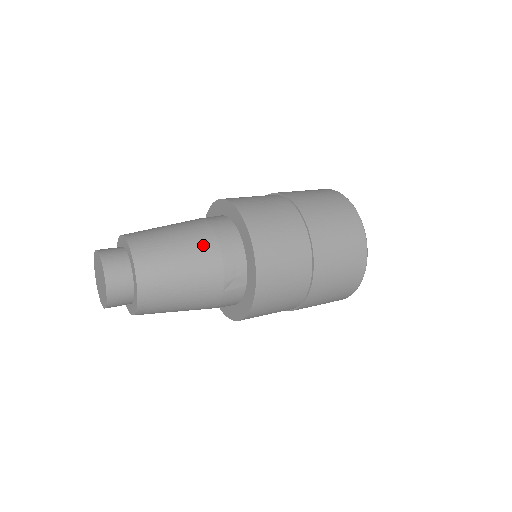
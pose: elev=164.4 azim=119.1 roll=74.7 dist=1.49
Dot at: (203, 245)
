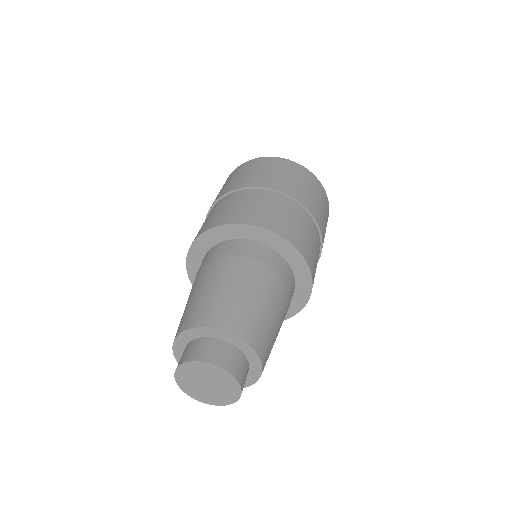
Dot at: (285, 314)
